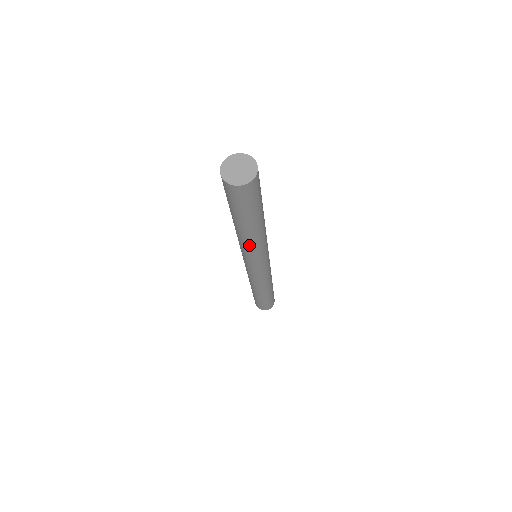
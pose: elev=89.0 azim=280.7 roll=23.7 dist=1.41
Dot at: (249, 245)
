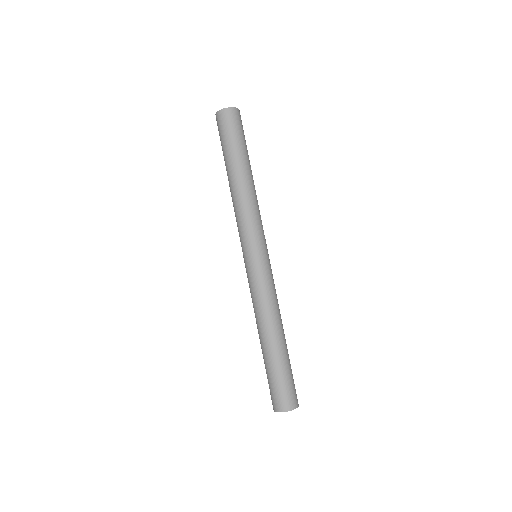
Dot at: (242, 202)
